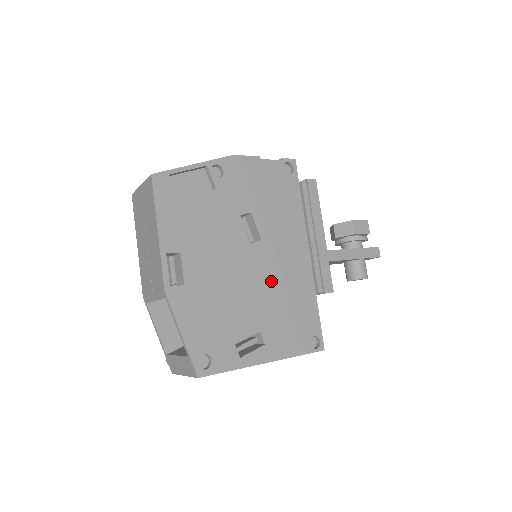
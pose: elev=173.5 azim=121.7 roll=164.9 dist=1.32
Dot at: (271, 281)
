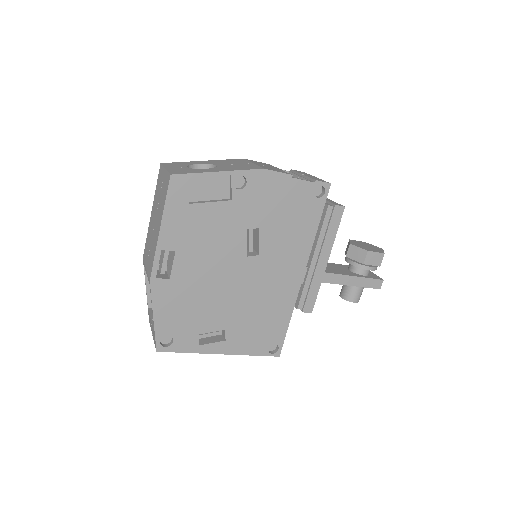
Dot at: (253, 292)
